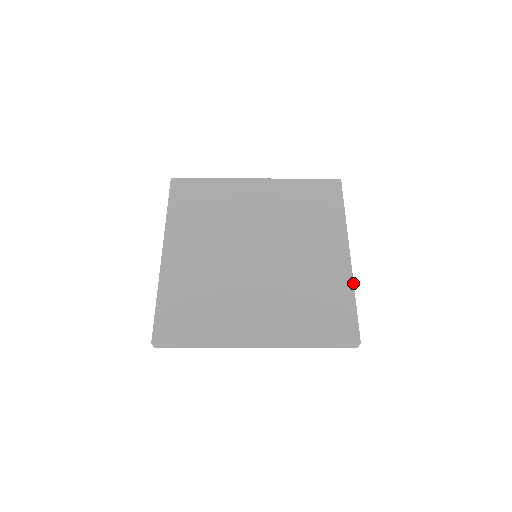
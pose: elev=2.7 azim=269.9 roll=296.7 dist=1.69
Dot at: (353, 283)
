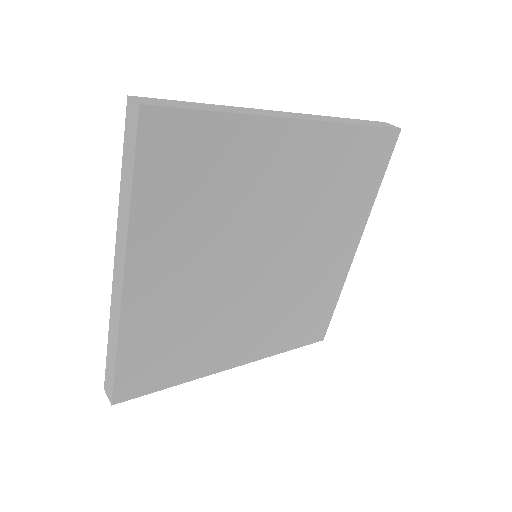
Dot at: occluded
